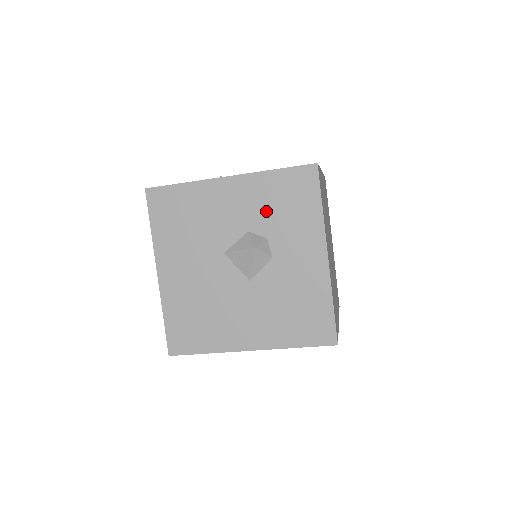
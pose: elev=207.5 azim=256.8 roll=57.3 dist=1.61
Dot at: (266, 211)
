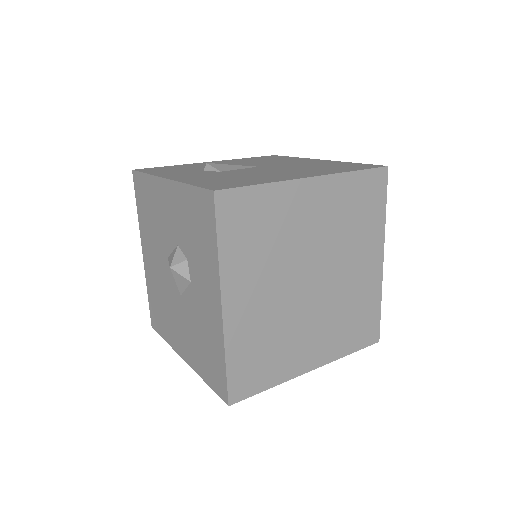
Dot at: (186, 230)
